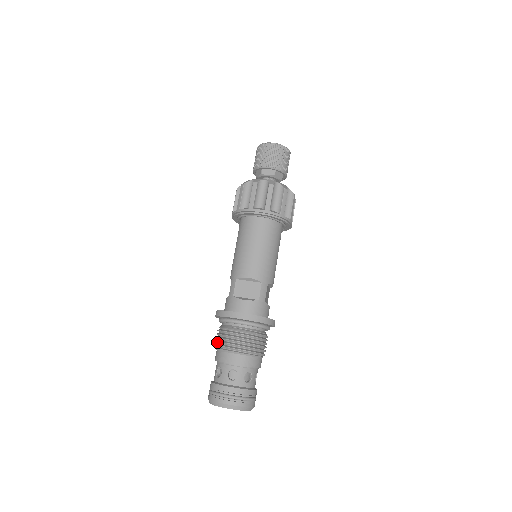
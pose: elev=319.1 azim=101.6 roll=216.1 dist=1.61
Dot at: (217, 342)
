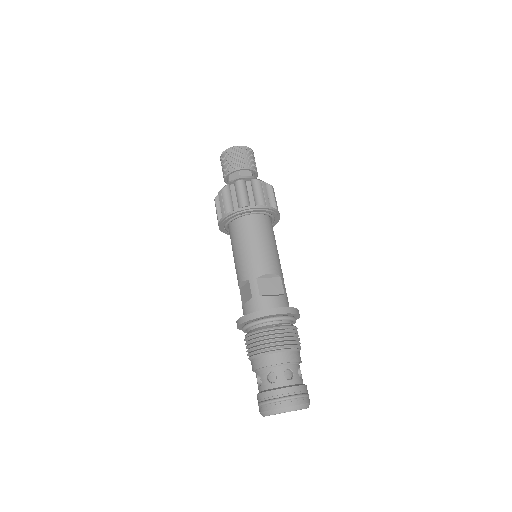
Dot at: (256, 348)
